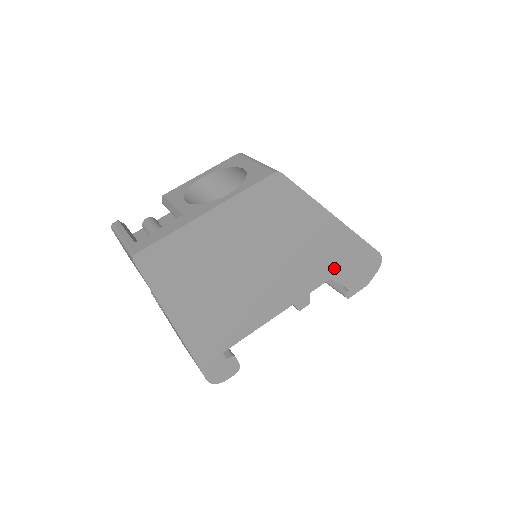
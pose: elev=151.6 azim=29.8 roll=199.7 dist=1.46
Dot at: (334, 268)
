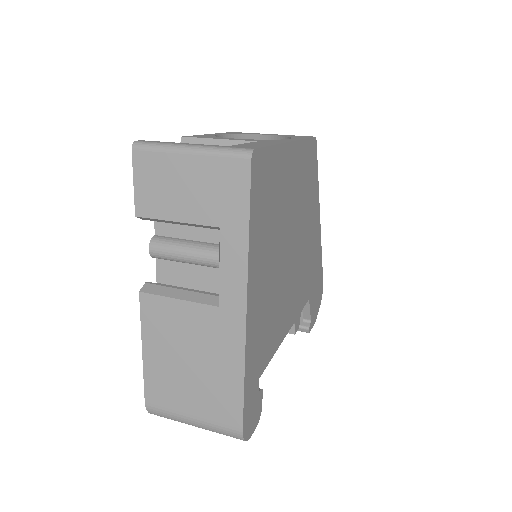
Dot at: (311, 286)
